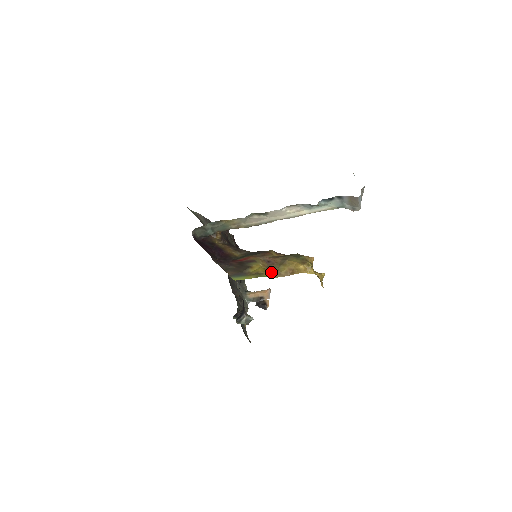
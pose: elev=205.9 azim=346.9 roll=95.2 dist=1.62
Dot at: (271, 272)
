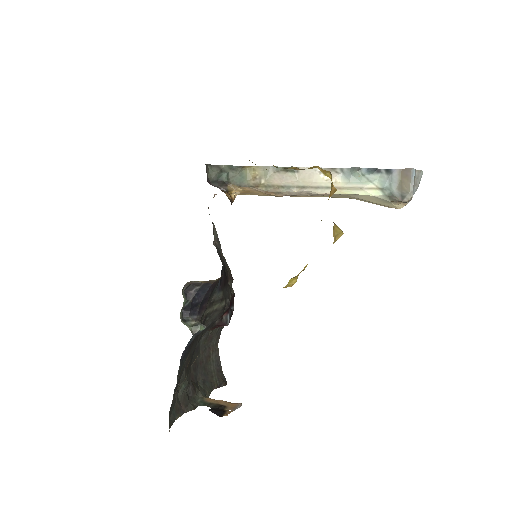
Dot at: occluded
